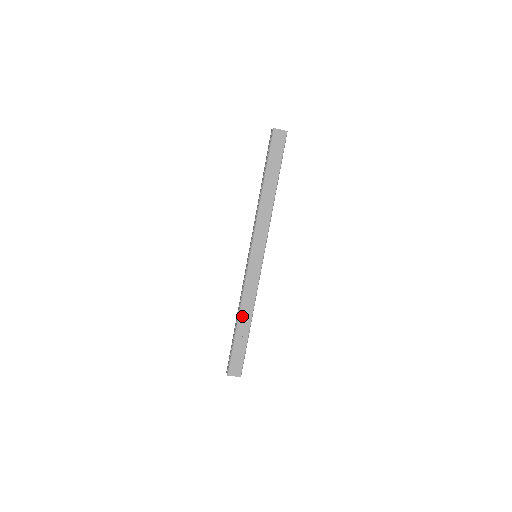
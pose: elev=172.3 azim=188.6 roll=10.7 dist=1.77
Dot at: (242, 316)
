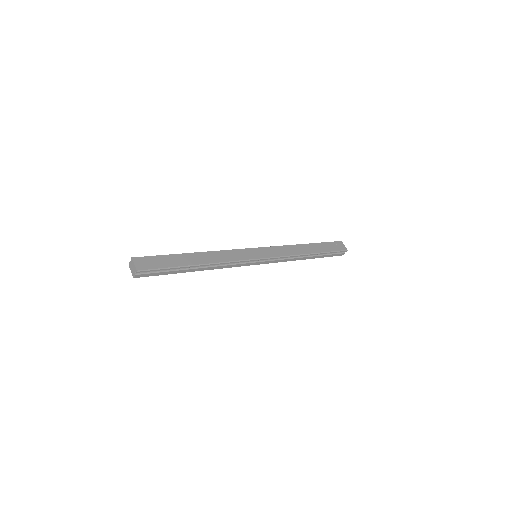
Dot at: (202, 255)
